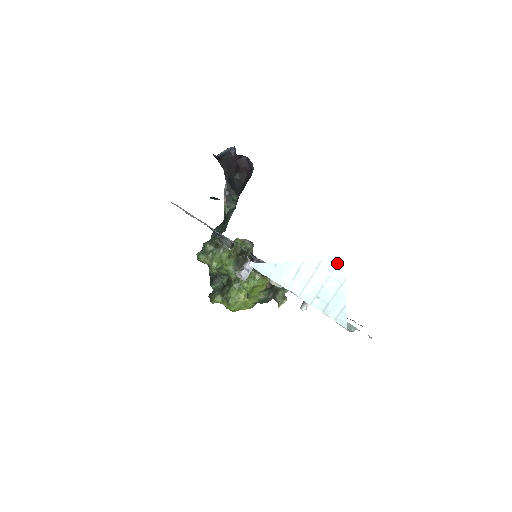
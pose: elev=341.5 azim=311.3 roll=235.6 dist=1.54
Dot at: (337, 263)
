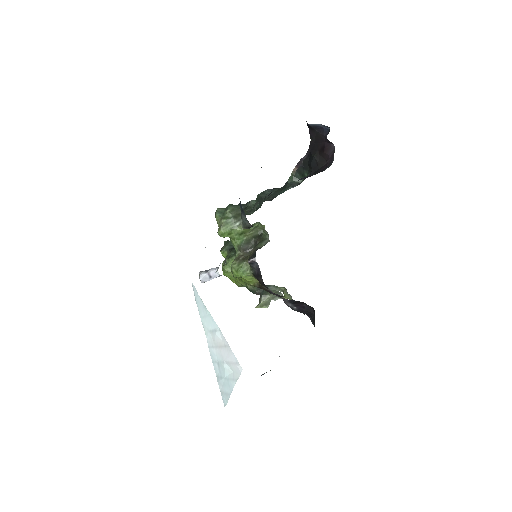
Dot at: (237, 362)
